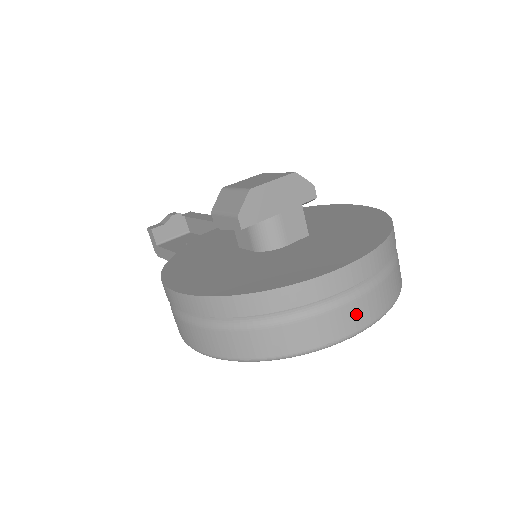
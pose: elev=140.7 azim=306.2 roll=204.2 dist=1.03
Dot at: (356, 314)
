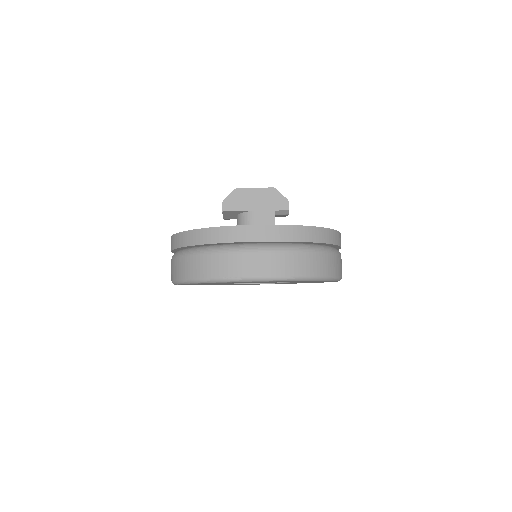
Dot at: (249, 263)
